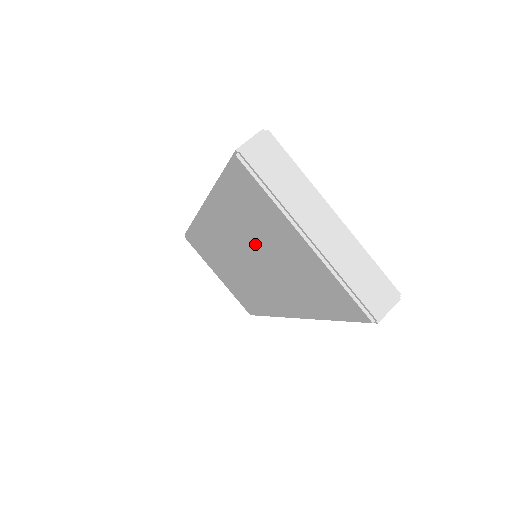
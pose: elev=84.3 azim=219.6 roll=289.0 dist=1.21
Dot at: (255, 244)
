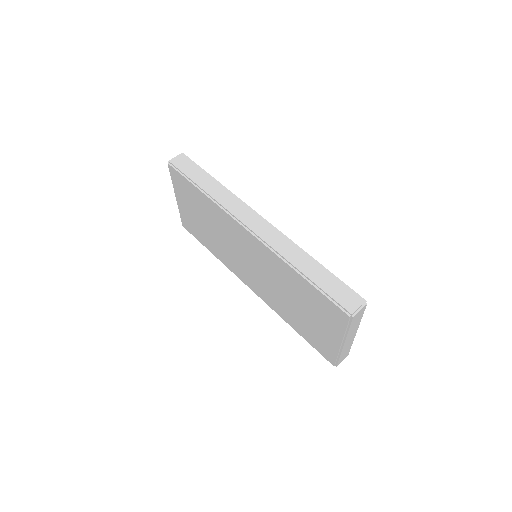
Dot at: (287, 290)
